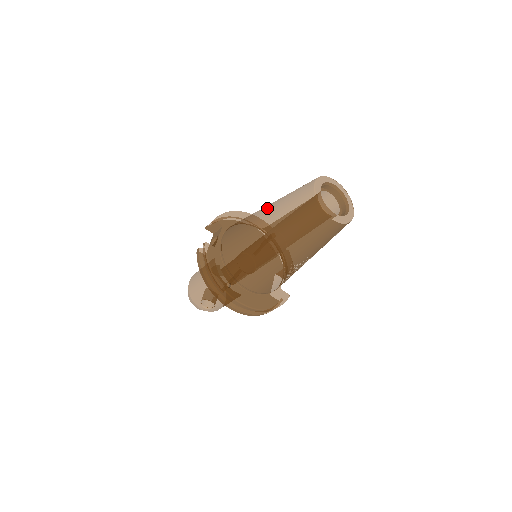
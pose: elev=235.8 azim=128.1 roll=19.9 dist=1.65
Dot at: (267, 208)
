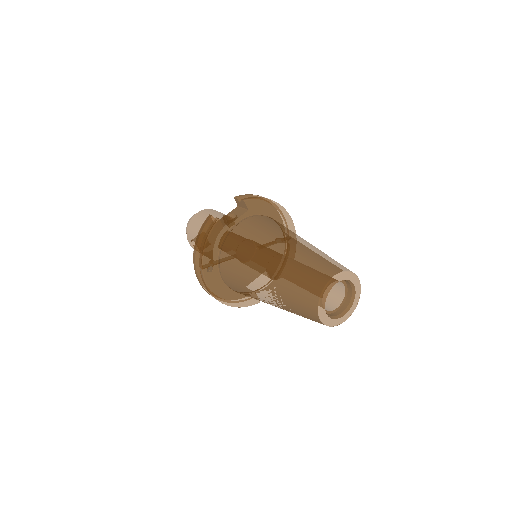
Dot at: (287, 245)
